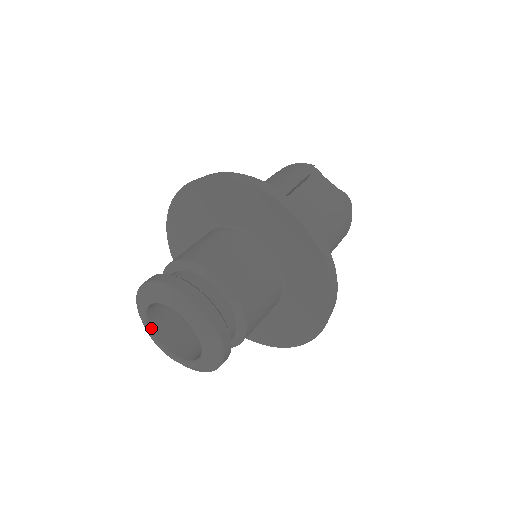
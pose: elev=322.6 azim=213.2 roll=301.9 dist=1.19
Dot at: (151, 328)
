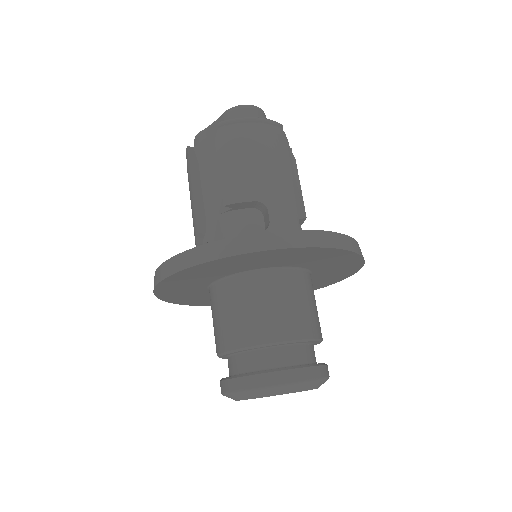
Dot at: occluded
